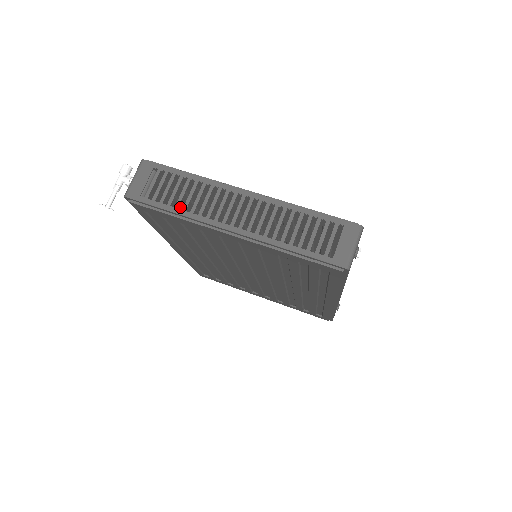
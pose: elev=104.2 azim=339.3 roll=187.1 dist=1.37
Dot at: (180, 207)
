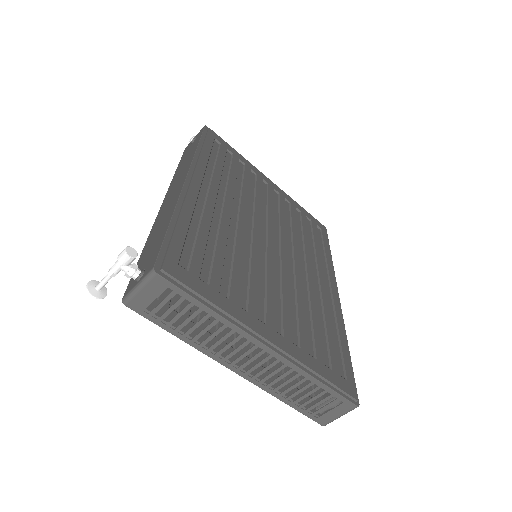
Dot at: occluded
